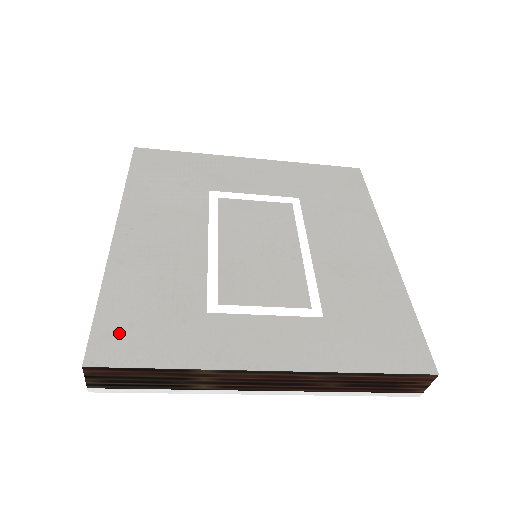
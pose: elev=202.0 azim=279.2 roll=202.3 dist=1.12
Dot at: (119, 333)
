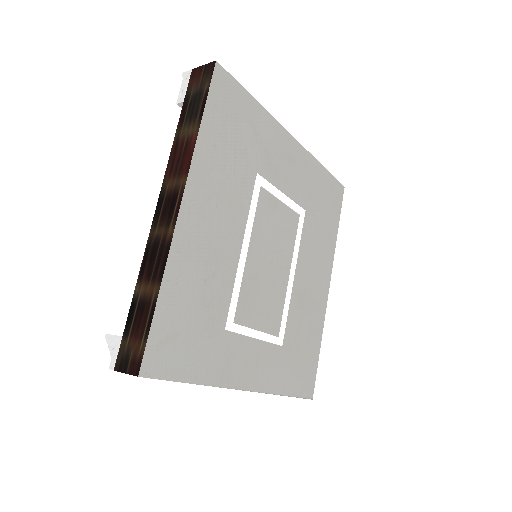
Dot at: (168, 343)
